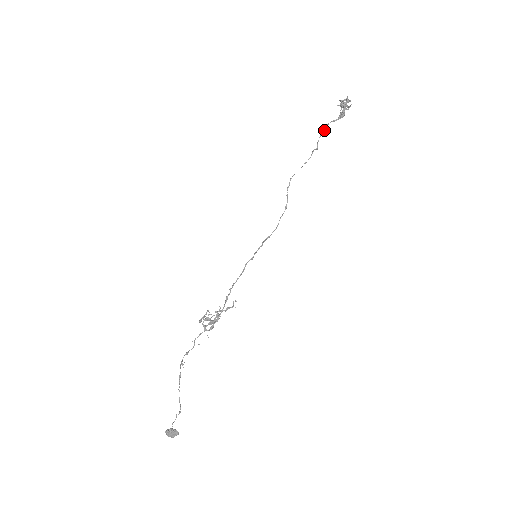
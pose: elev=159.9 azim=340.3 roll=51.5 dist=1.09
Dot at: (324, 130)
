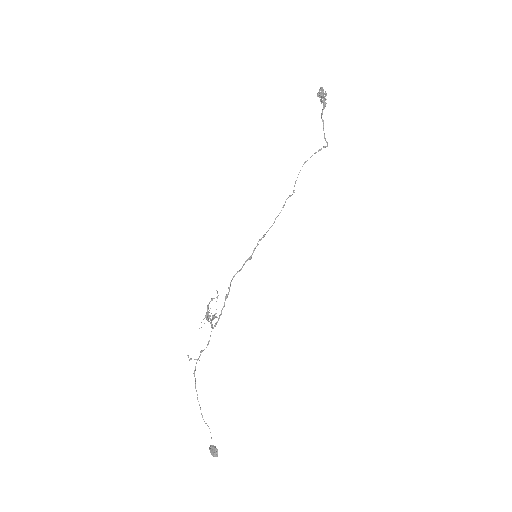
Dot at: (323, 127)
